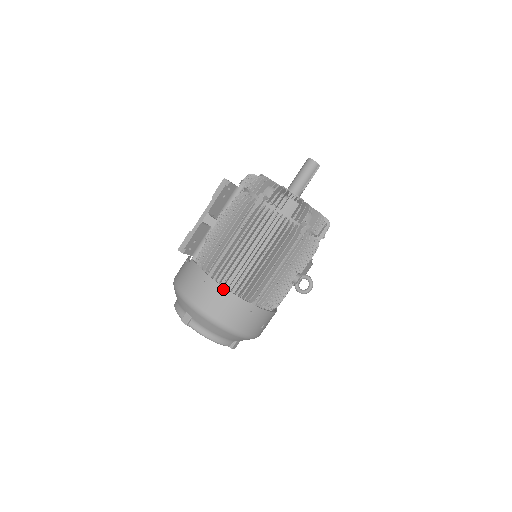
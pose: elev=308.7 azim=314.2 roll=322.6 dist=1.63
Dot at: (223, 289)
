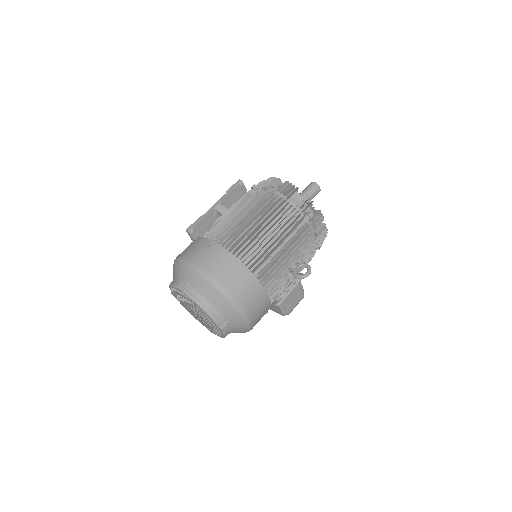
Dot at: (227, 252)
